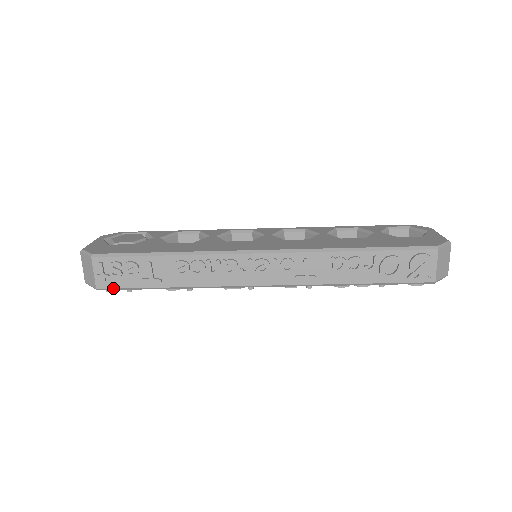
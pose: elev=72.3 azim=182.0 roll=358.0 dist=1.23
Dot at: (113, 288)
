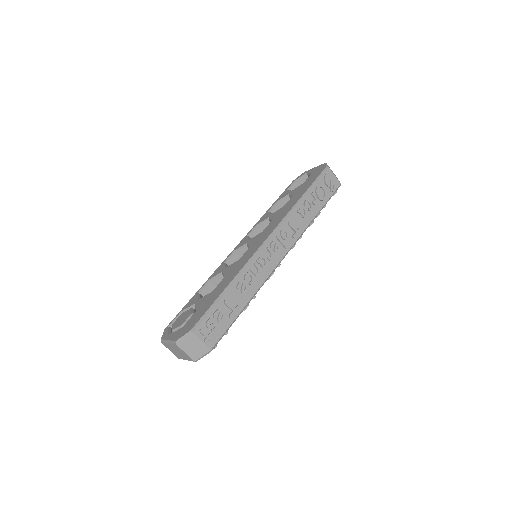
Dot at: (219, 339)
